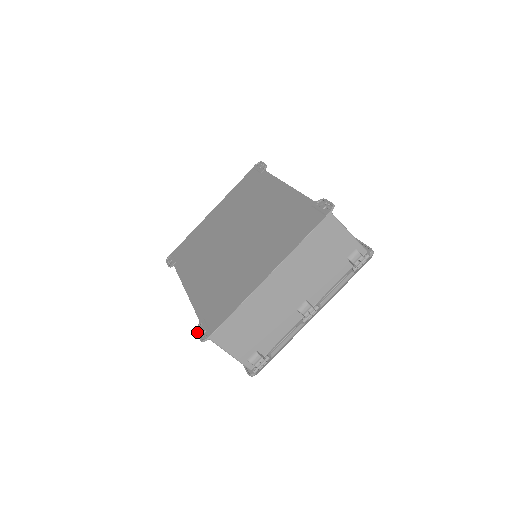
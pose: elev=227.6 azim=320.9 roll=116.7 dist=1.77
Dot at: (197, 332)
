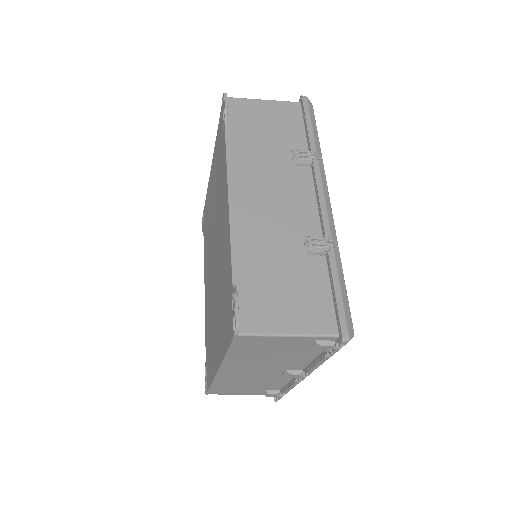
Dot at: occluded
